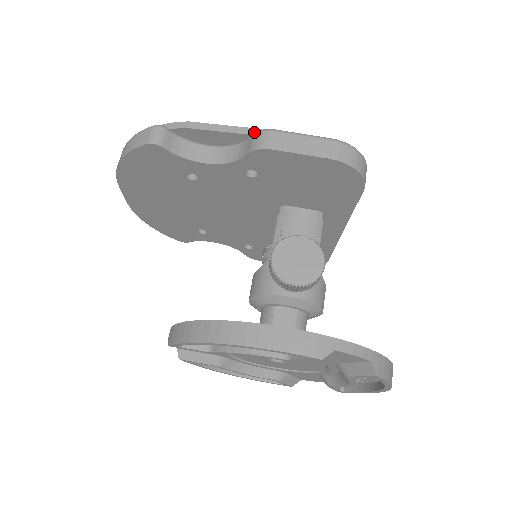
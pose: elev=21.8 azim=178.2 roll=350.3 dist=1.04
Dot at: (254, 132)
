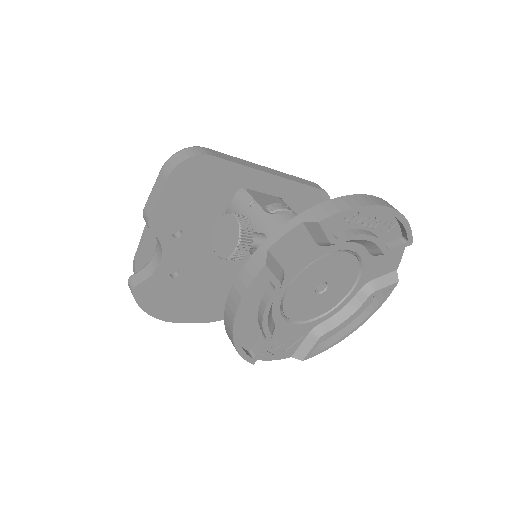
Dot at: occluded
